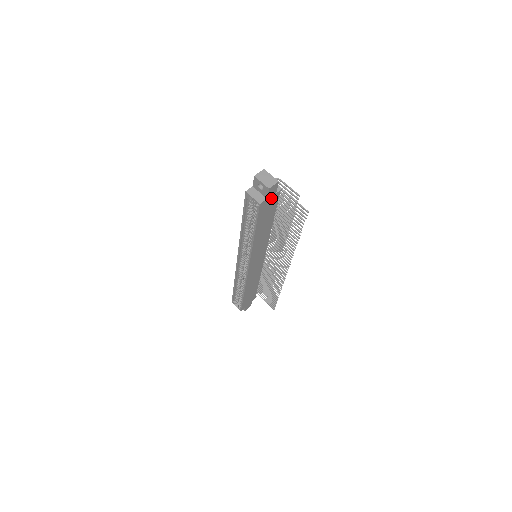
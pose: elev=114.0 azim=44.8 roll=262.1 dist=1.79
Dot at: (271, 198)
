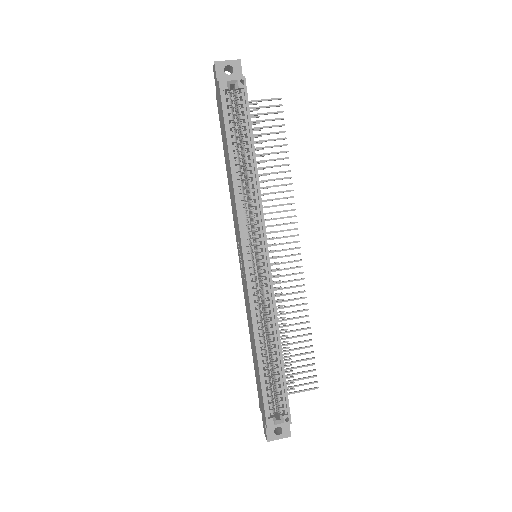
Dot at: occluded
